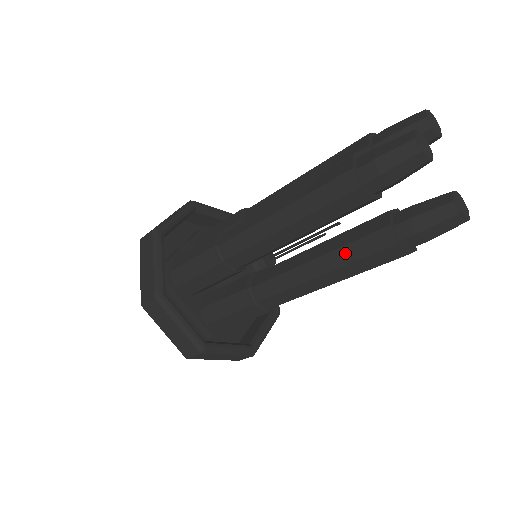
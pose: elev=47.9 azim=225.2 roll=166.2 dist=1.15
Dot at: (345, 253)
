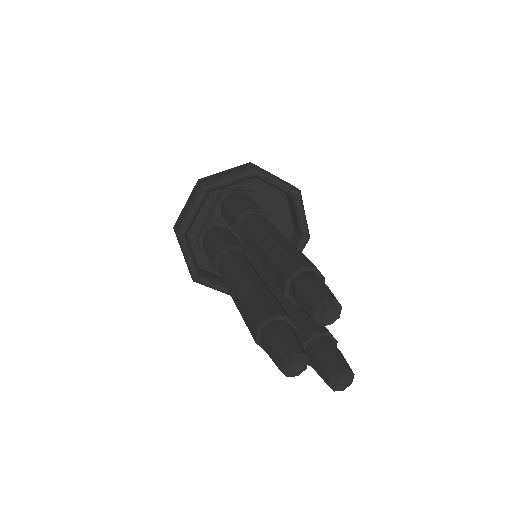
Dot at: occluded
